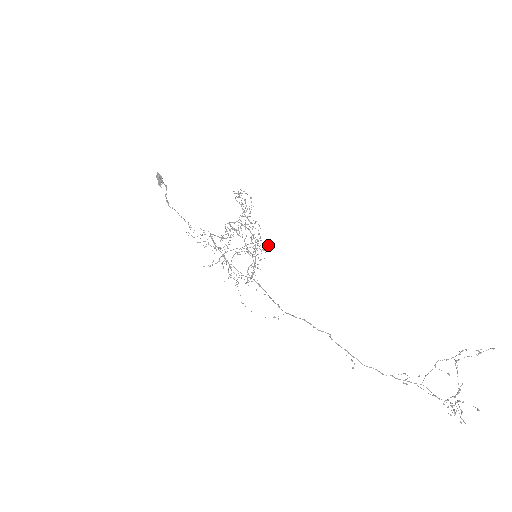
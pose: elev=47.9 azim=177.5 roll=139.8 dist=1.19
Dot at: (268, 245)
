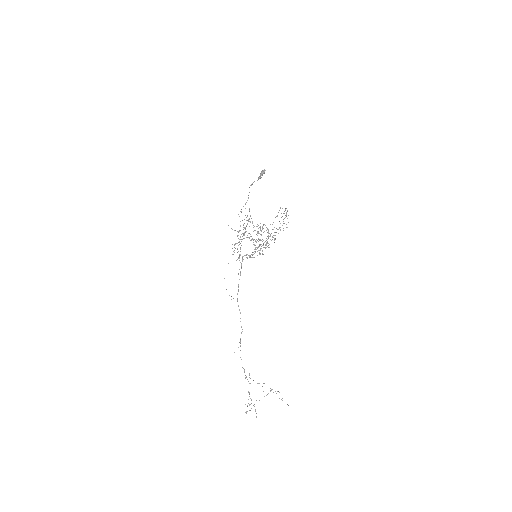
Dot at: occluded
